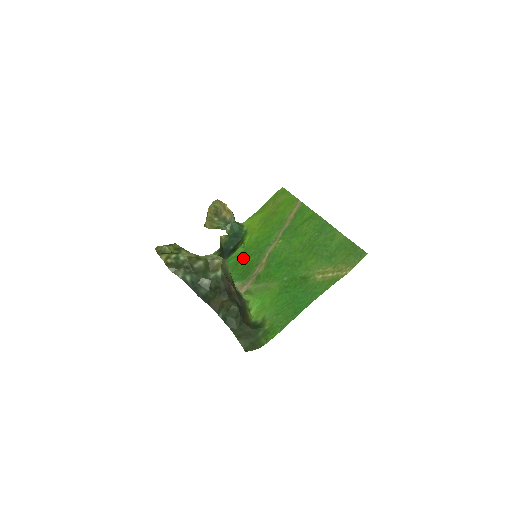
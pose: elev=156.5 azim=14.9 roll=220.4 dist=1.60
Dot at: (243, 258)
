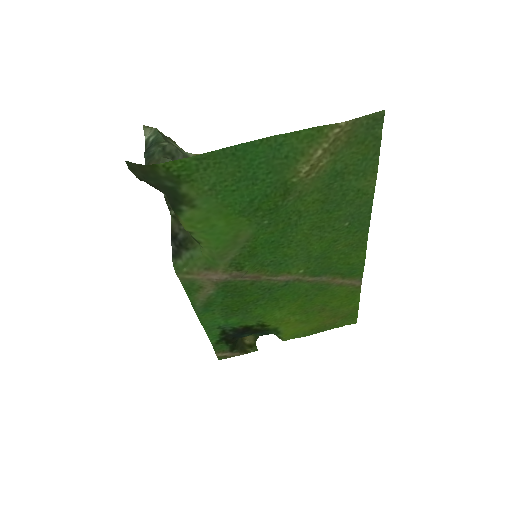
Dot at: (246, 307)
